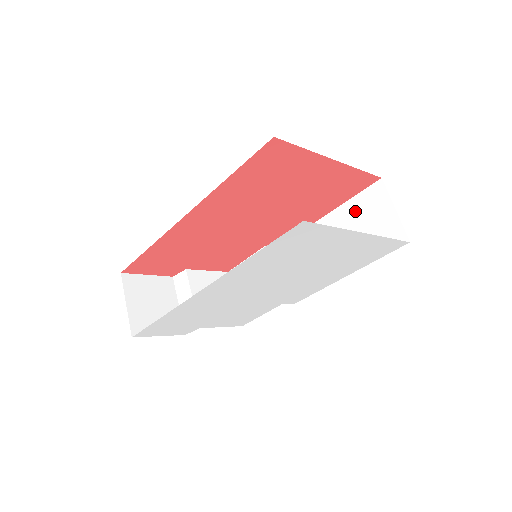
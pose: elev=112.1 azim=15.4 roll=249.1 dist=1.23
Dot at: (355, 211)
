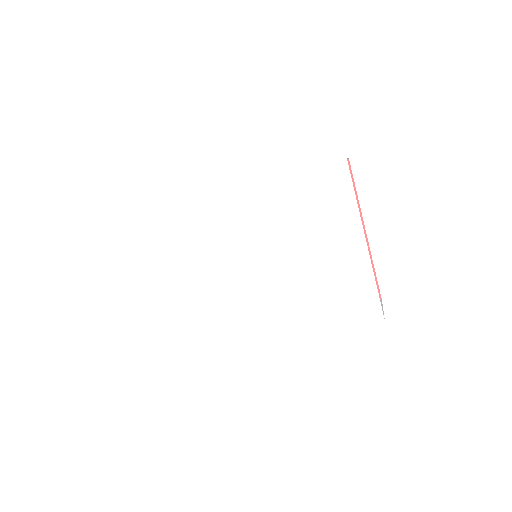
Dot at: occluded
